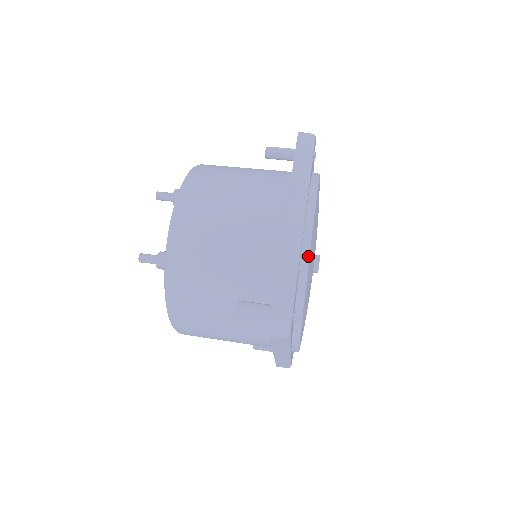
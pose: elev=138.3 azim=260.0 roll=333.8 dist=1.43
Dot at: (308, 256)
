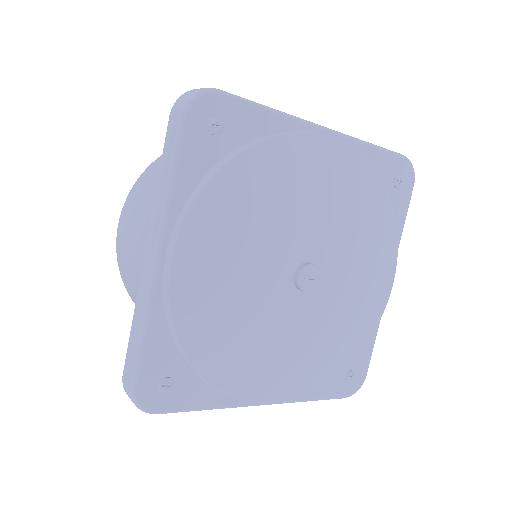
Dot at: (168, 309)
